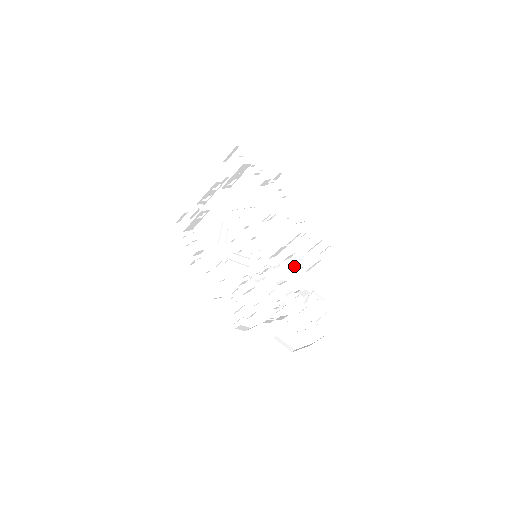
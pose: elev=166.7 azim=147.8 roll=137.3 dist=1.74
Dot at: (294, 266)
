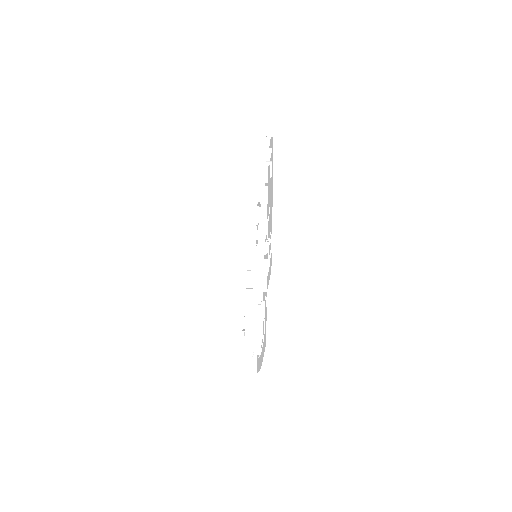
Dot at: occluded
